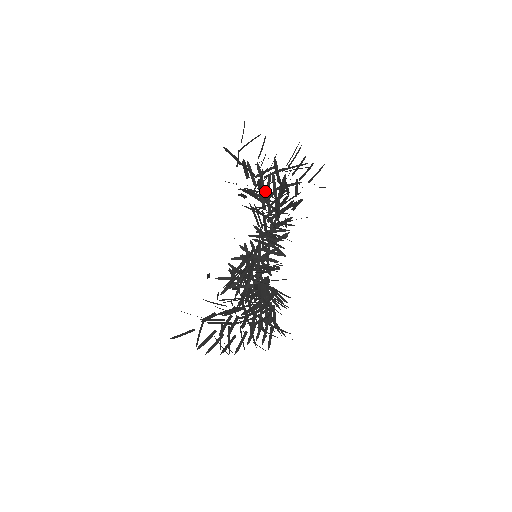
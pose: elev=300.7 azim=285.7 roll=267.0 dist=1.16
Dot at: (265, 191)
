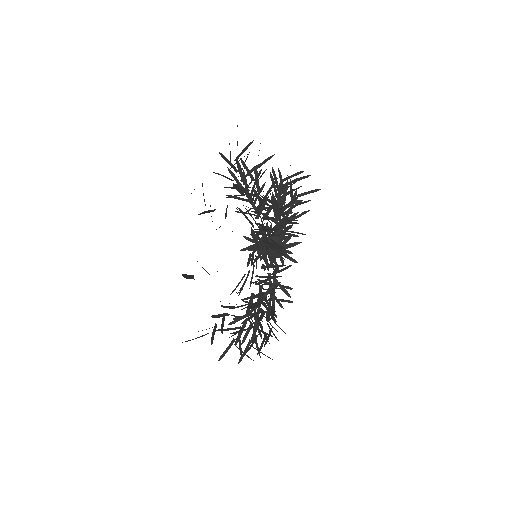
Dot at: occluded
